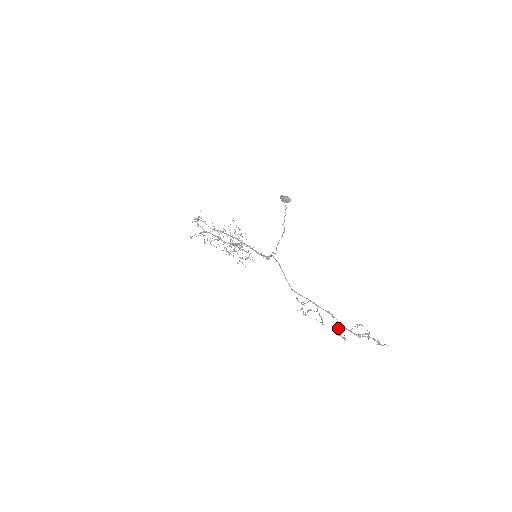
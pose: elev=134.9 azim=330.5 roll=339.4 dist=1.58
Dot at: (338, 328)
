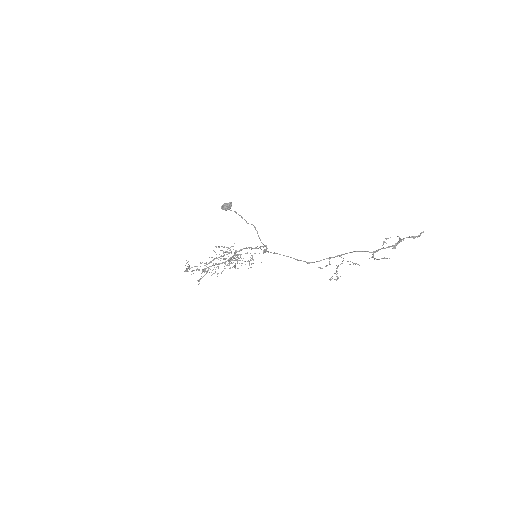
Dot at: (372, 254)
